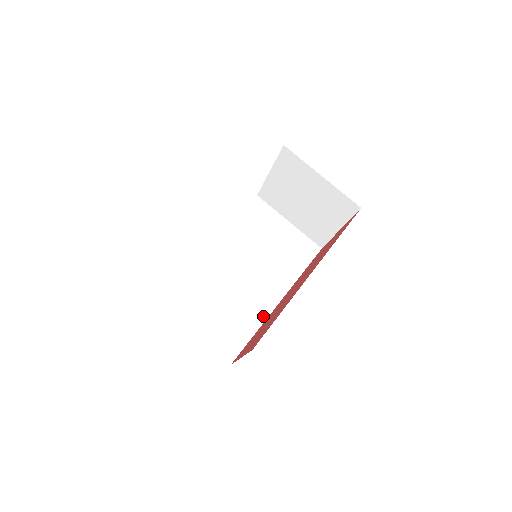
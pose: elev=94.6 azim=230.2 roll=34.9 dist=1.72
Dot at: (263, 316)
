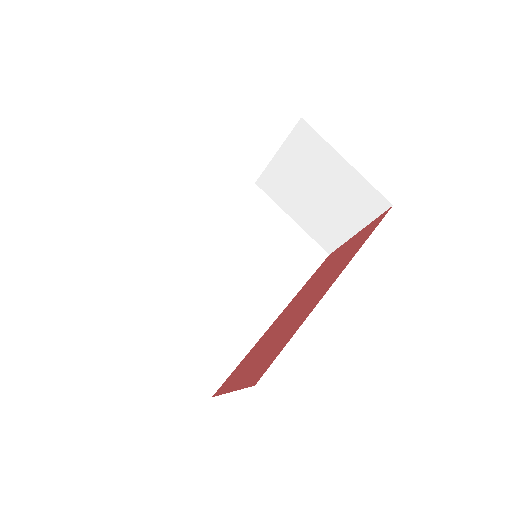
Dot at: (256, 334)
